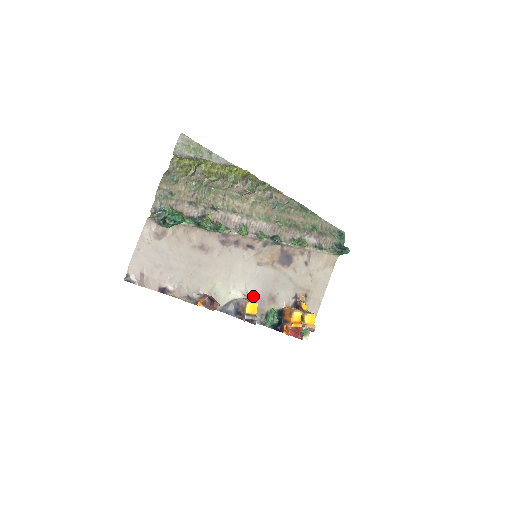
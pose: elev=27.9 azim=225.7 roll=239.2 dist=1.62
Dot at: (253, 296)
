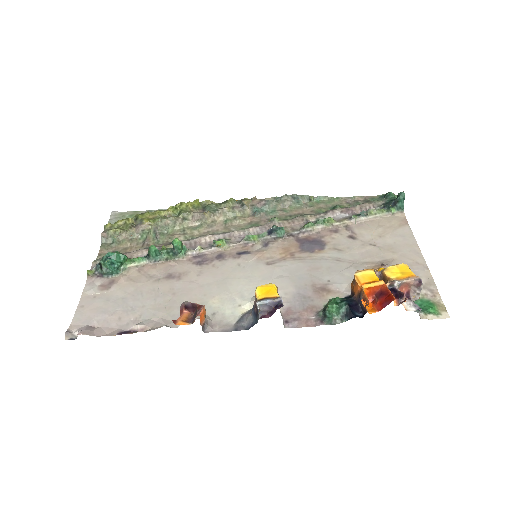
Dot at: (283, 297)
